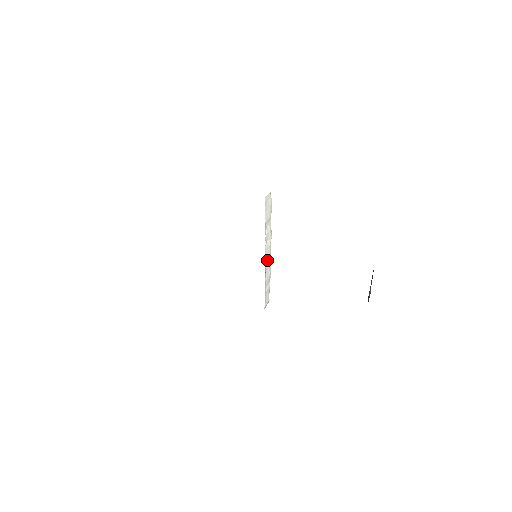
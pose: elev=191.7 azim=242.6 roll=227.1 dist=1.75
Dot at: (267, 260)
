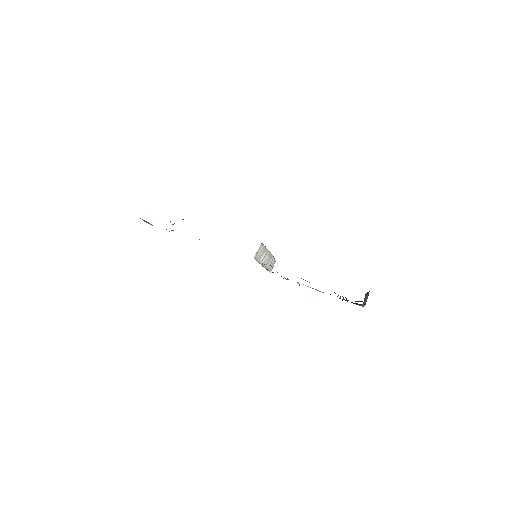
Dot at: (267, 262)
